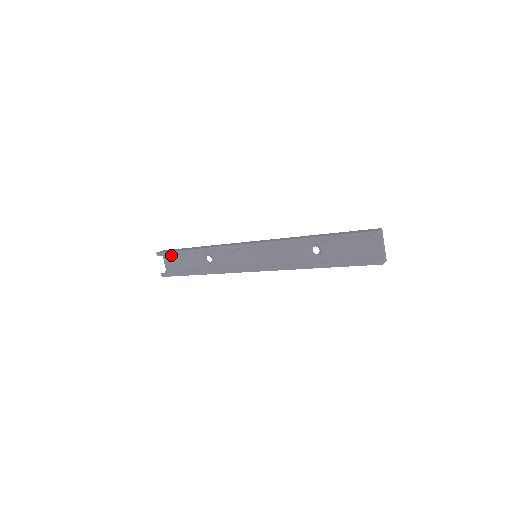
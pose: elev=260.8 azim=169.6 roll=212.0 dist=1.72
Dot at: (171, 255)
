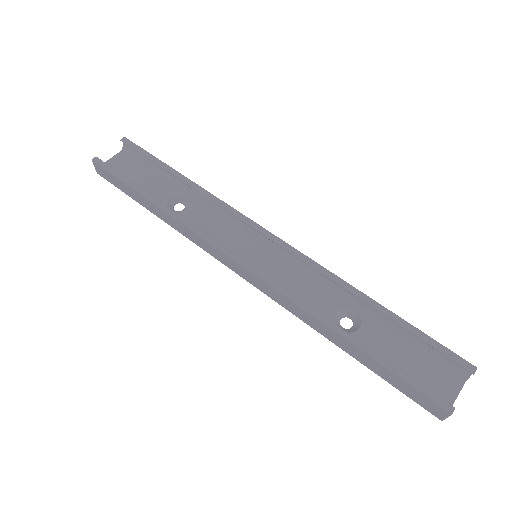
Dot at: (135, 159)
